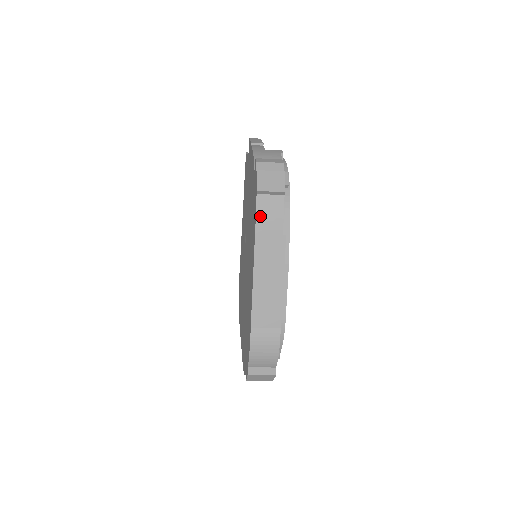
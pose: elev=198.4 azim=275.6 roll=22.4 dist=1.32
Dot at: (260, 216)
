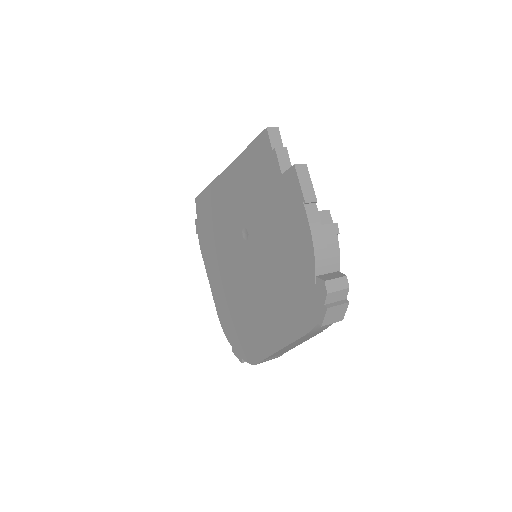
Dot at: (312, 332)
